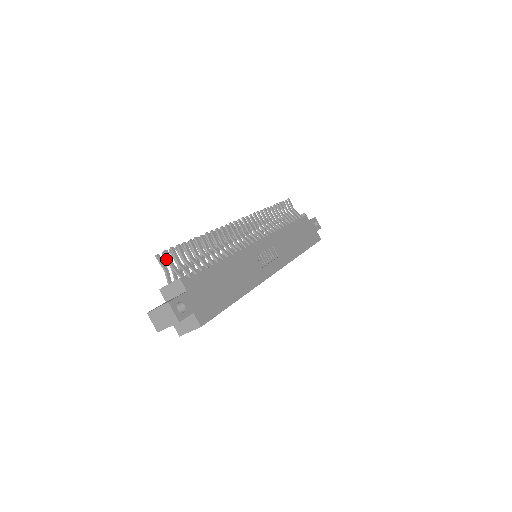
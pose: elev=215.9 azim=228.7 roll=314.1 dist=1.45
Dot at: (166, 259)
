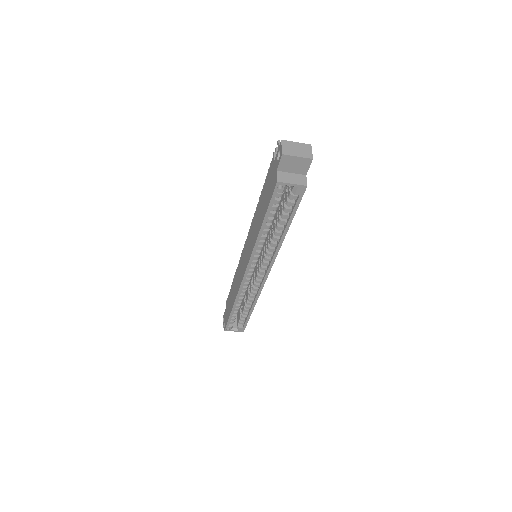
Dot at: occluded
